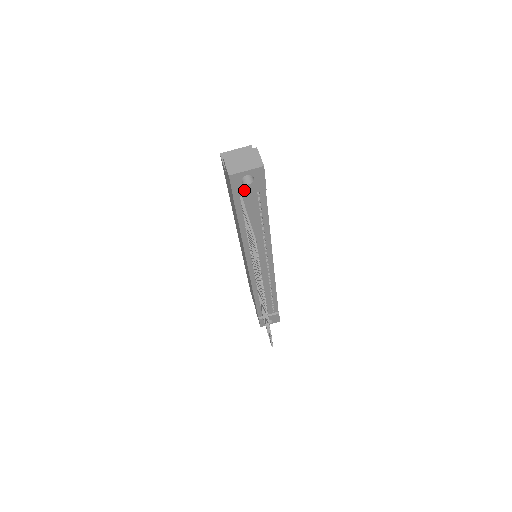
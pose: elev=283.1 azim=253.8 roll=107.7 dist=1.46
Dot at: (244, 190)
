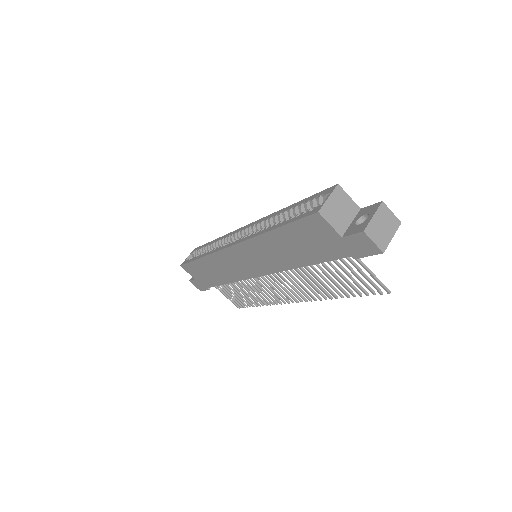
Dot at: occluded
